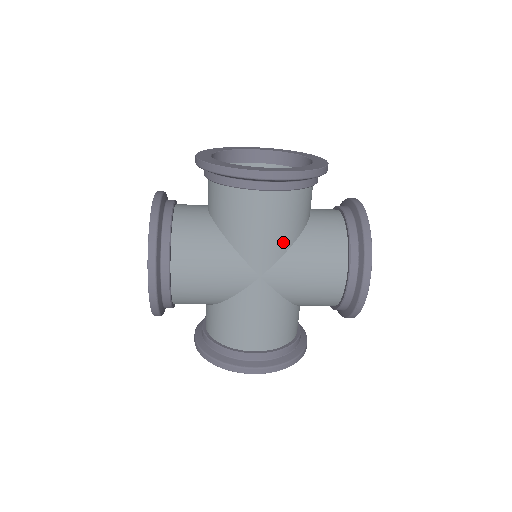
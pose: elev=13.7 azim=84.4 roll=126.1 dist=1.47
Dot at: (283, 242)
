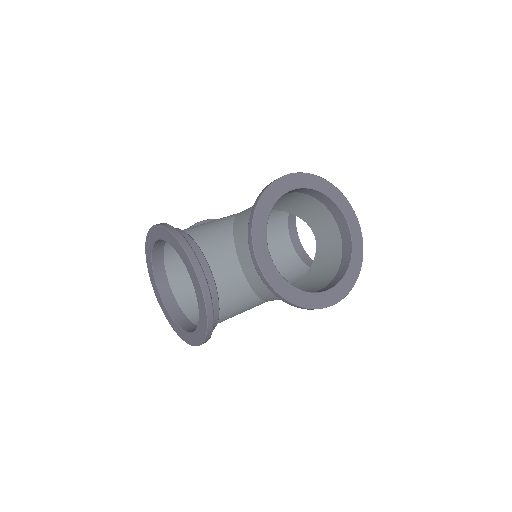
Dot at: occluded
